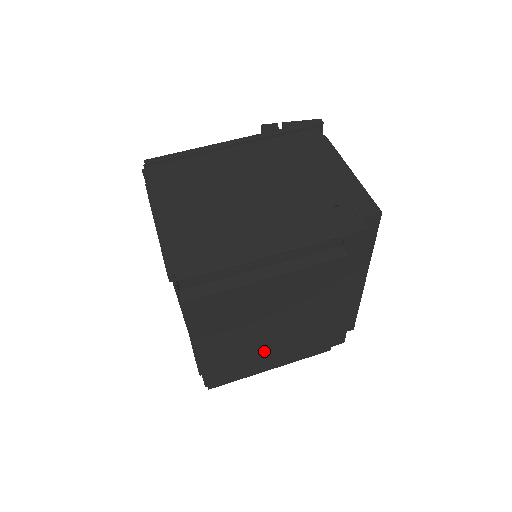
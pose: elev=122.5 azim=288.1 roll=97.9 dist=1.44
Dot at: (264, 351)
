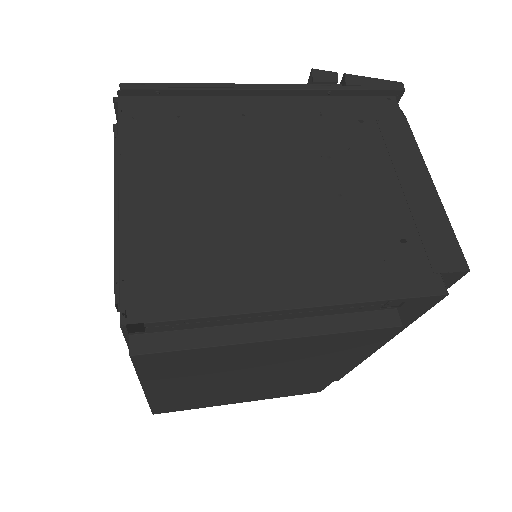
Dot at: (238, 392)
